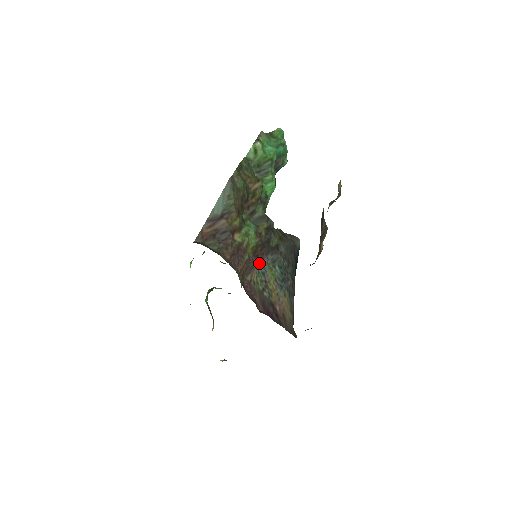
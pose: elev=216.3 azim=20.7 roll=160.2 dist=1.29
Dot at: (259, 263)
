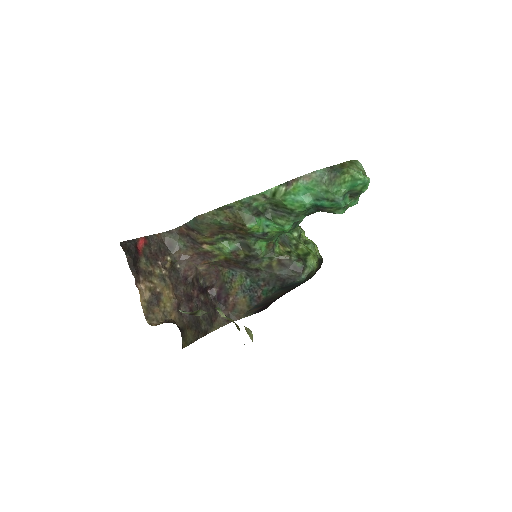
Dot at: (231, 268)
